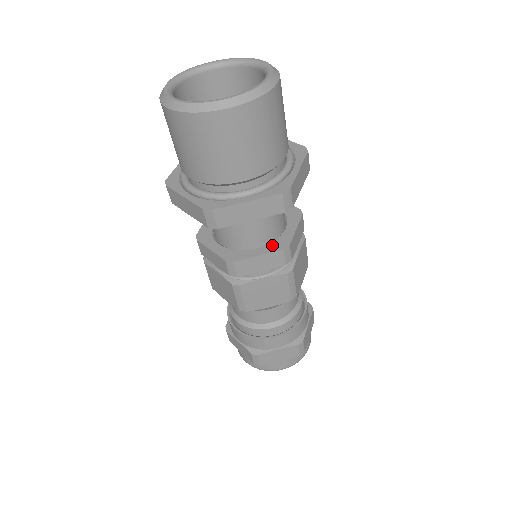
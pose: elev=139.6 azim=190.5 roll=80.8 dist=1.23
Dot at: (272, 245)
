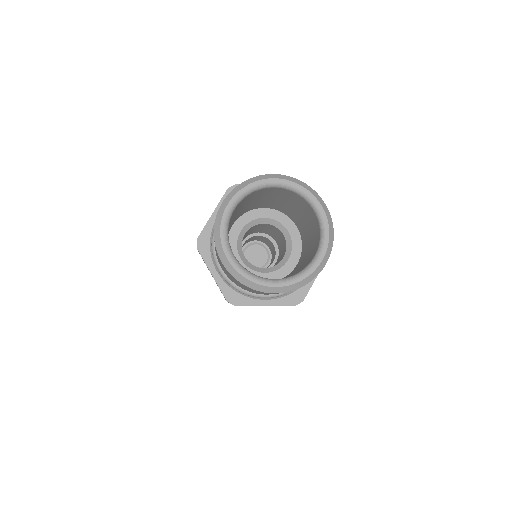
Dot at: occluded
